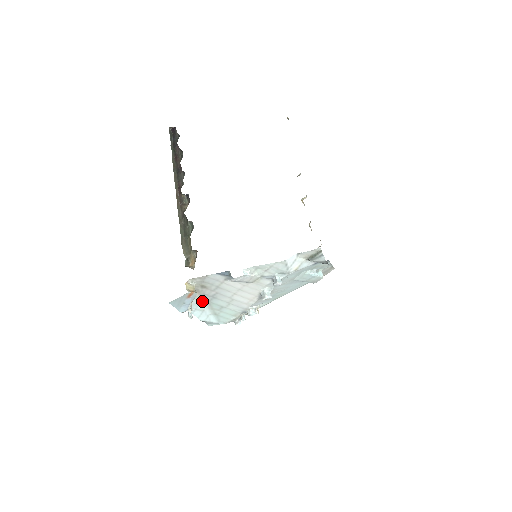
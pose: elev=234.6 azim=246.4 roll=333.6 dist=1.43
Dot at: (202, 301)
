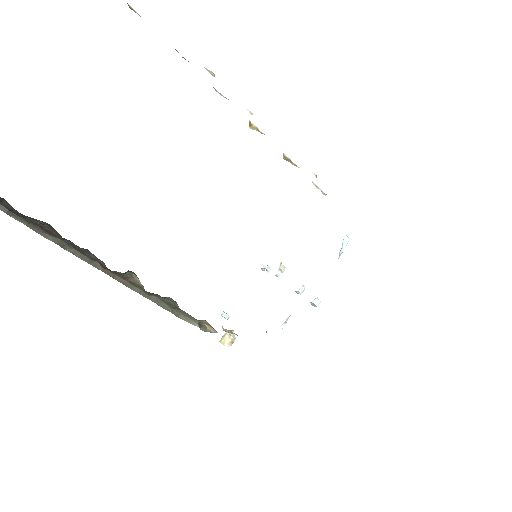
Dot at: occluded
